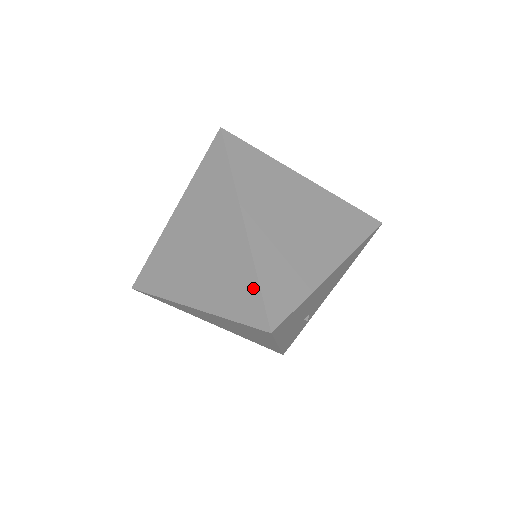
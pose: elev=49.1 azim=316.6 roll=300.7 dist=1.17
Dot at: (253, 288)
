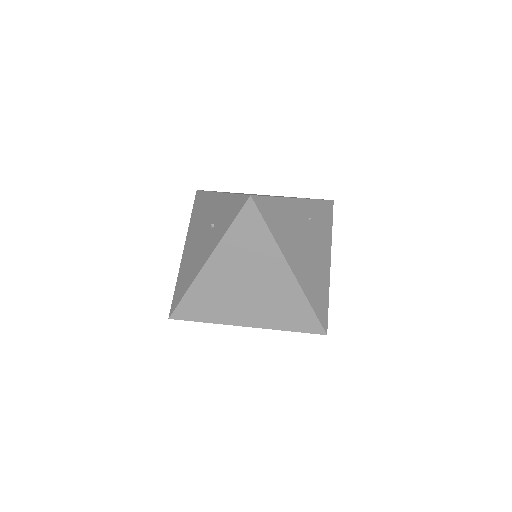
Dot at: (308, 312)
